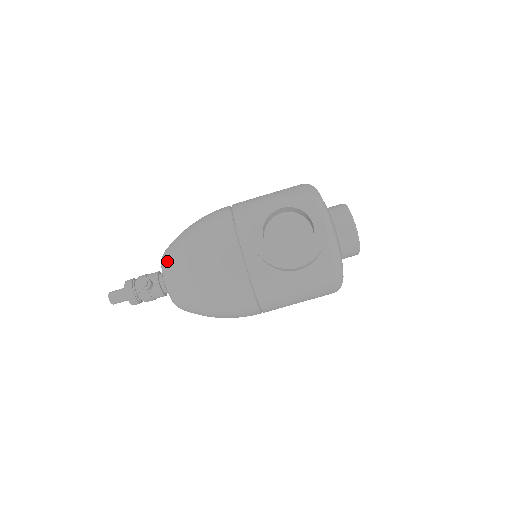
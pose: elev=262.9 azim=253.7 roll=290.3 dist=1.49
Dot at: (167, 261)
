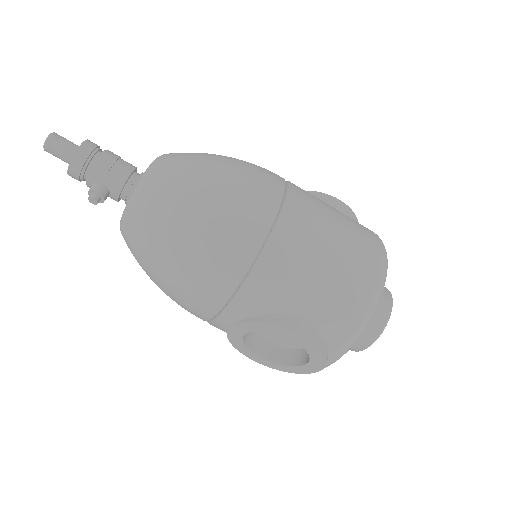
Dot at: (132, 225)
